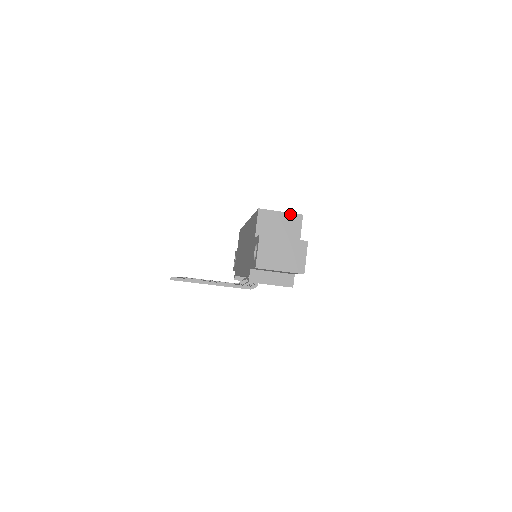
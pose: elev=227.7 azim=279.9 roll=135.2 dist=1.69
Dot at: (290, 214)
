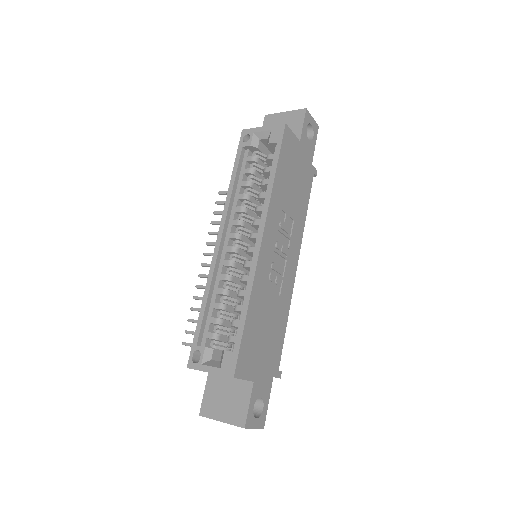
Dot at: occluded
